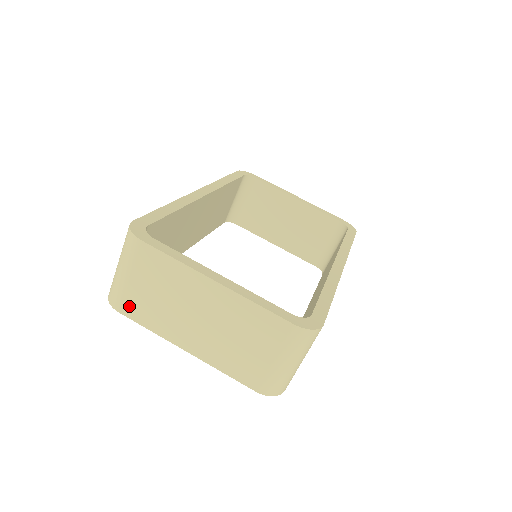
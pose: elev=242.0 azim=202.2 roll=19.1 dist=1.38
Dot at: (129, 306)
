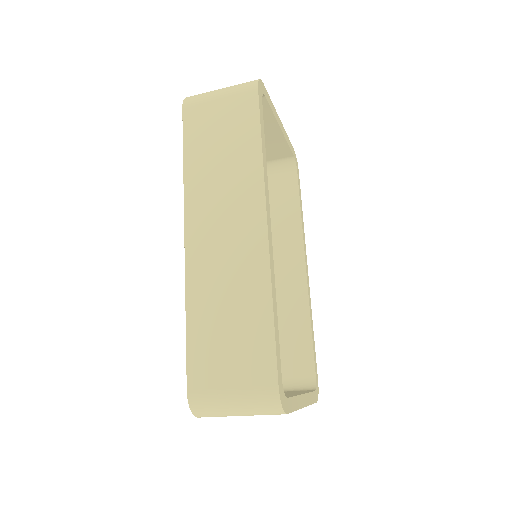
Dot at: occluded
